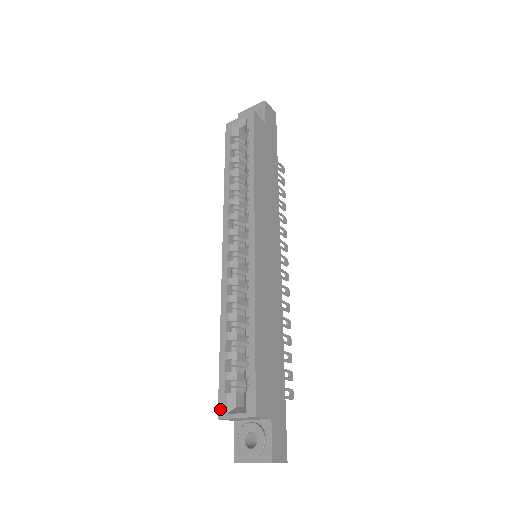
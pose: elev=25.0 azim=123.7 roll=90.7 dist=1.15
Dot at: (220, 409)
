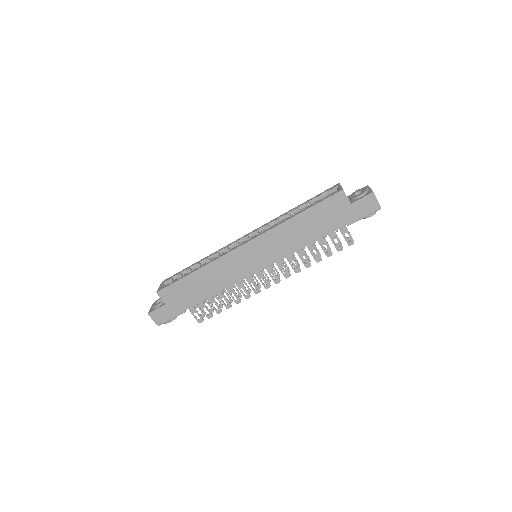
Dot at: (166, 280)
